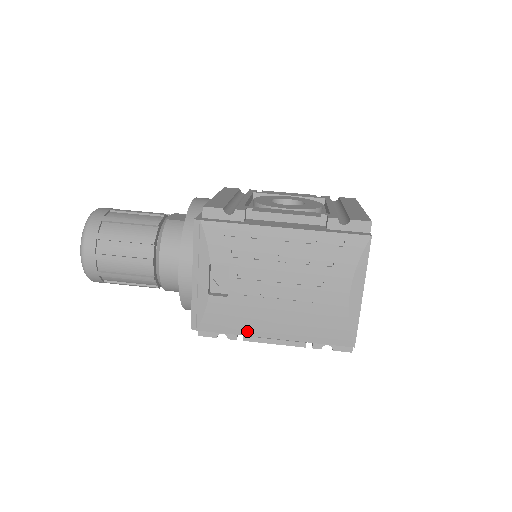
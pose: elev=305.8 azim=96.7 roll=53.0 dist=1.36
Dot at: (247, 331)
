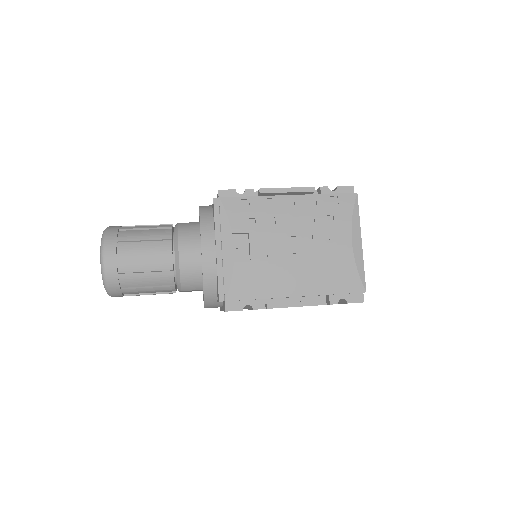
Dot at: (272, 293)
